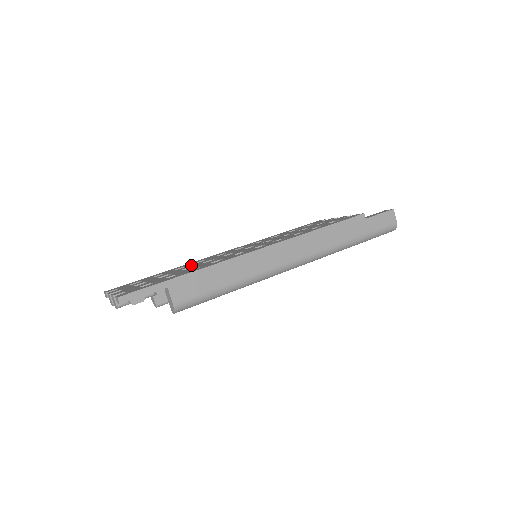
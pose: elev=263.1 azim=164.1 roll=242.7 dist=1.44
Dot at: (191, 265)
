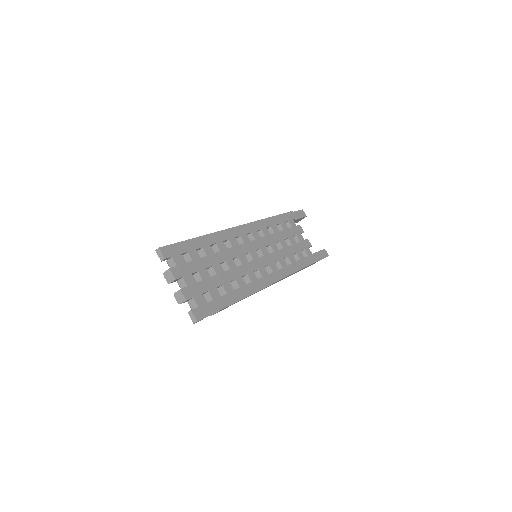
Dot at: (225, 254)
